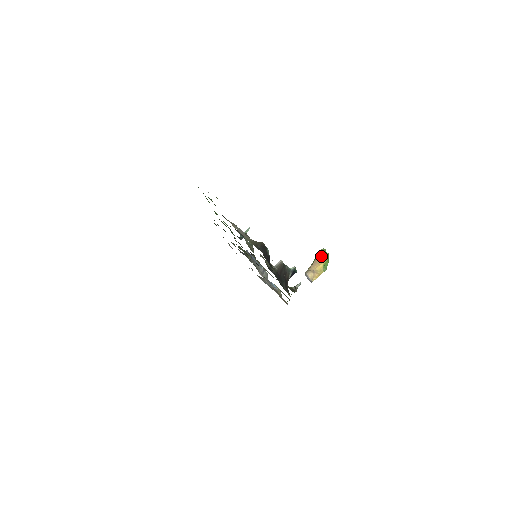
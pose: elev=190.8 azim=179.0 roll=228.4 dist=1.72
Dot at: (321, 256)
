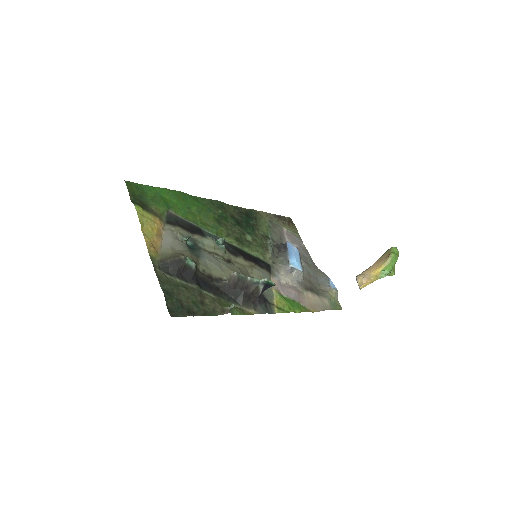
Dot at: (384, 257)
